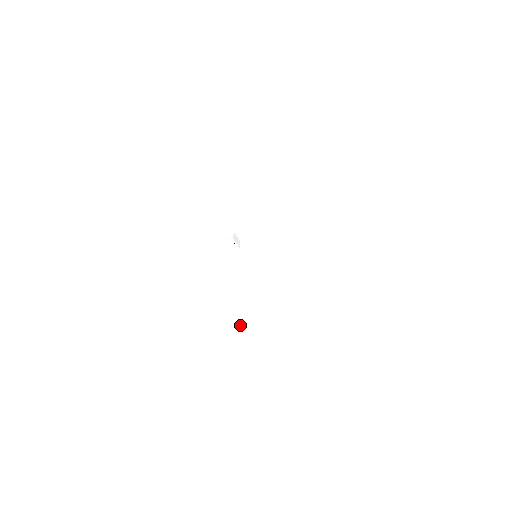
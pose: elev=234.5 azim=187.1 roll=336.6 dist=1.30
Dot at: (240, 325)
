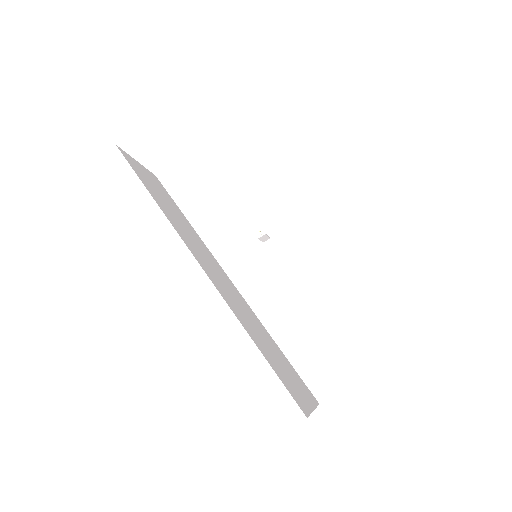
Dot at: (184, 233)
